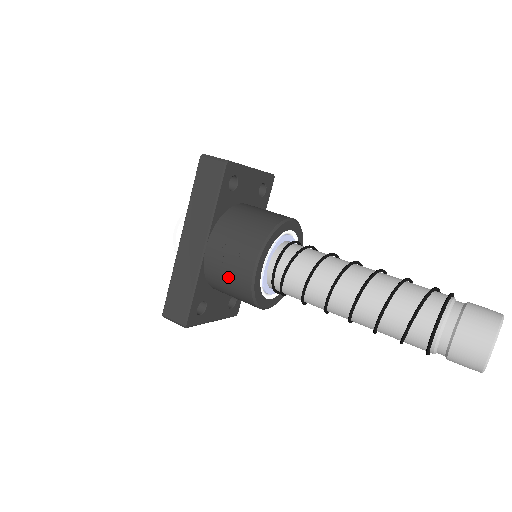
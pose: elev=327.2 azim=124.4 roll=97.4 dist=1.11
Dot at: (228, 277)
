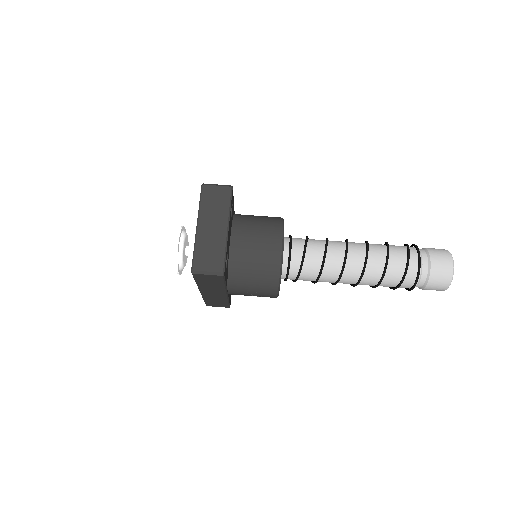
Dot at: occluded
